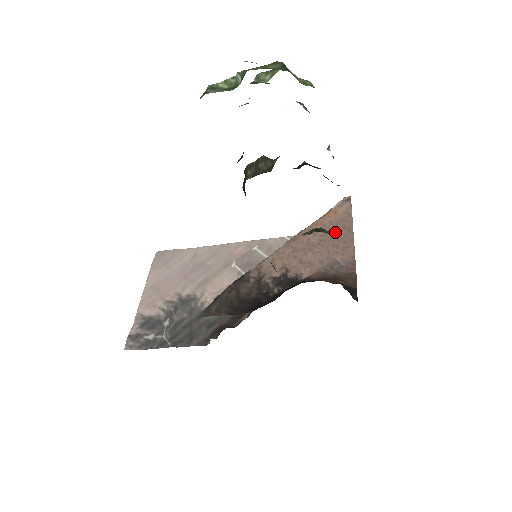
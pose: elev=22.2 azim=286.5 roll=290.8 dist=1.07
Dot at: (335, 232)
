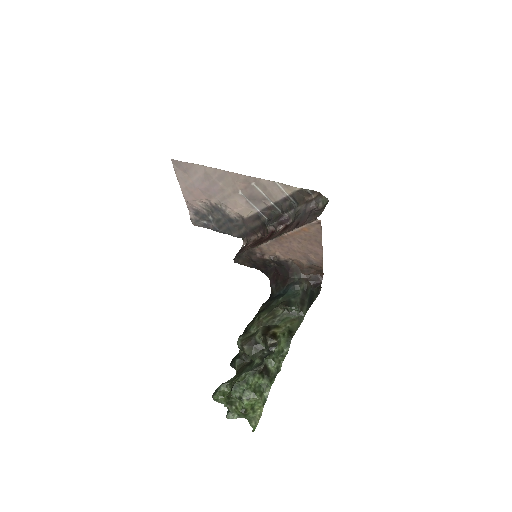
Dot at: (298, 310)
